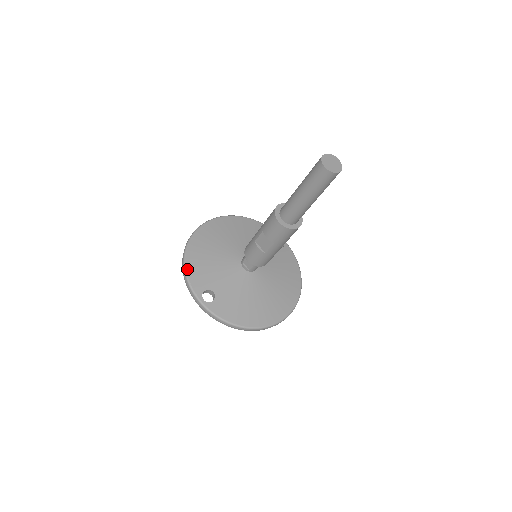
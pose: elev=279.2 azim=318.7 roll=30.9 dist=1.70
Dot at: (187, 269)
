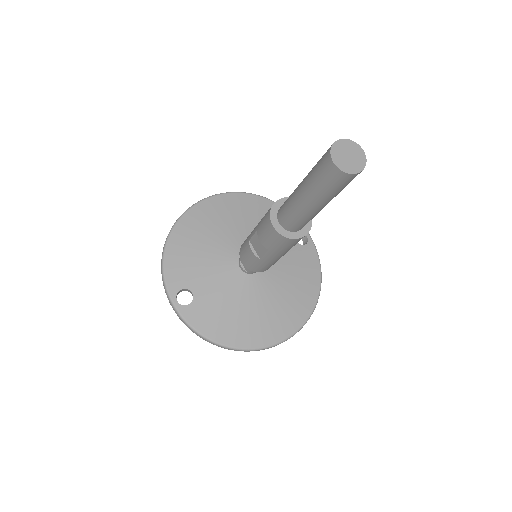
Dot at: (166, 257)
